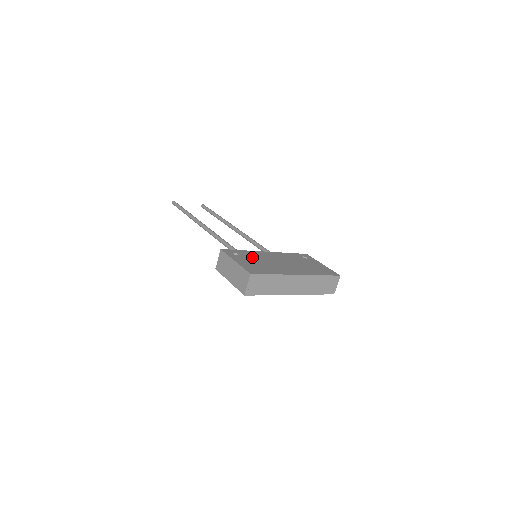
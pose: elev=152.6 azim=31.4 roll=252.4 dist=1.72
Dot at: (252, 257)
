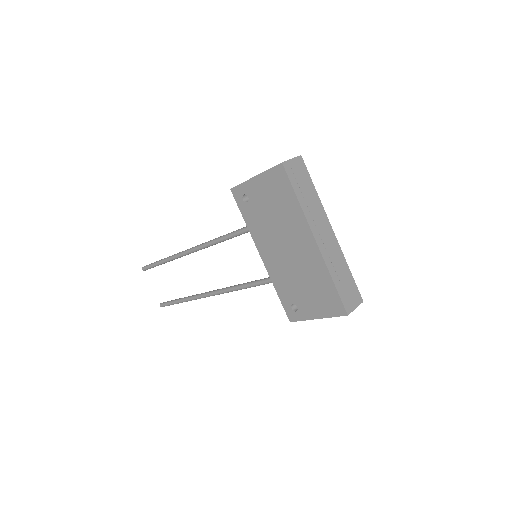
Dot at: occluded
